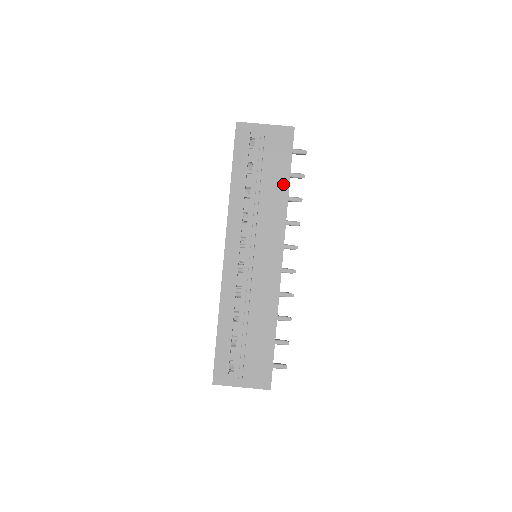
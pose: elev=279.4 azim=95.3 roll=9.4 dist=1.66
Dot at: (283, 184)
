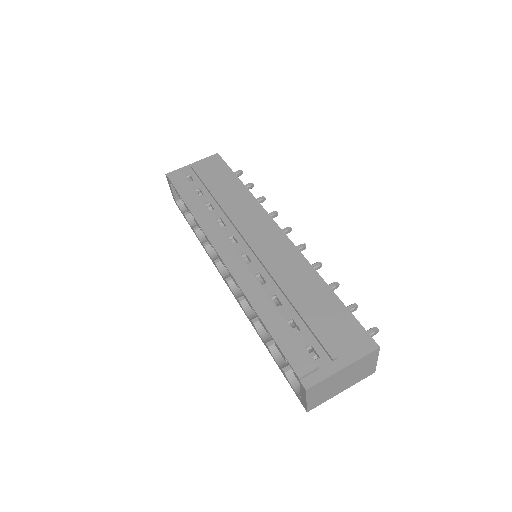
Dot at: (237, 185)
